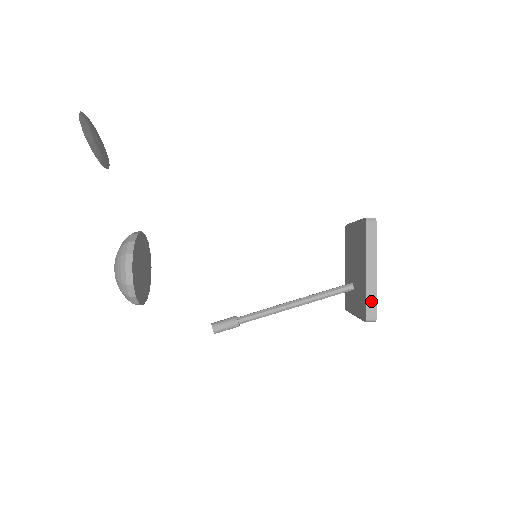
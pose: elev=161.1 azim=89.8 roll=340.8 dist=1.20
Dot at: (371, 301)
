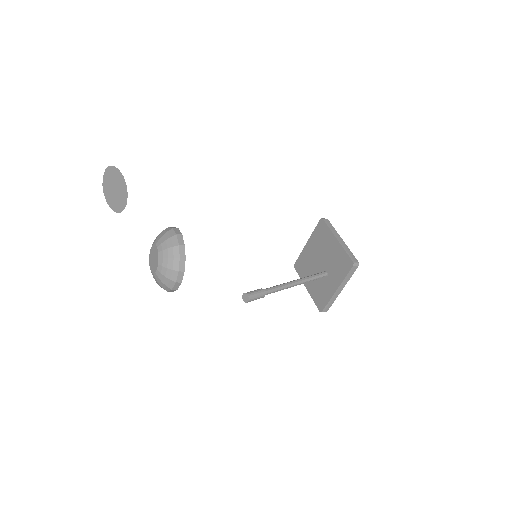
Dot at: (350, 253)
